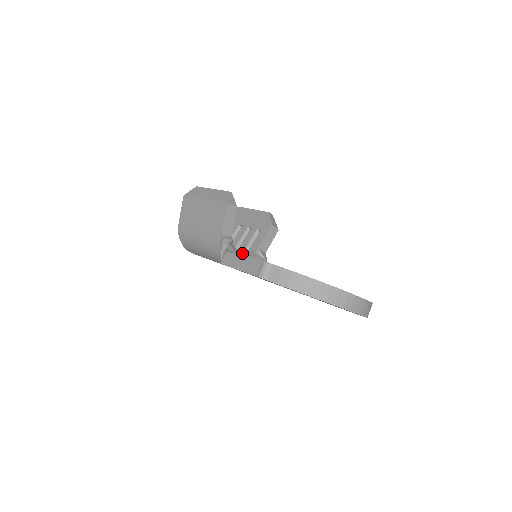
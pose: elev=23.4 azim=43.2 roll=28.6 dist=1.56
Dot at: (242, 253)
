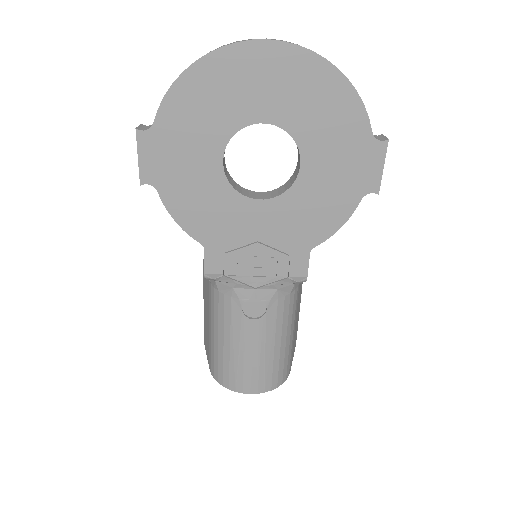
Dot at: occluded
